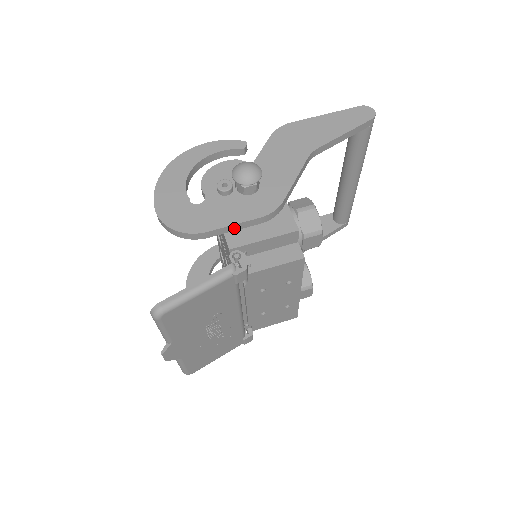
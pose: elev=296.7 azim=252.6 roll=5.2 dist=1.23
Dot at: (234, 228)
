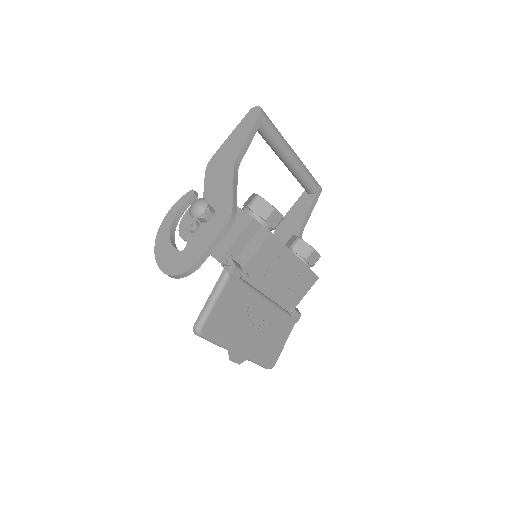
Dot at: (213, 247)
